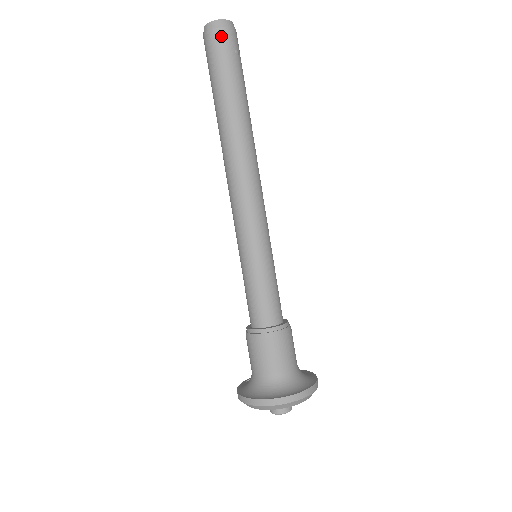
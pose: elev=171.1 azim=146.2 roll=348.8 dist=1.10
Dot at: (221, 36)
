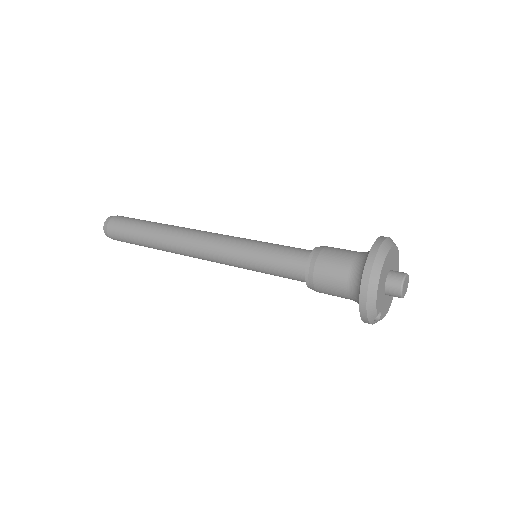
Dot at: (117, 217)
